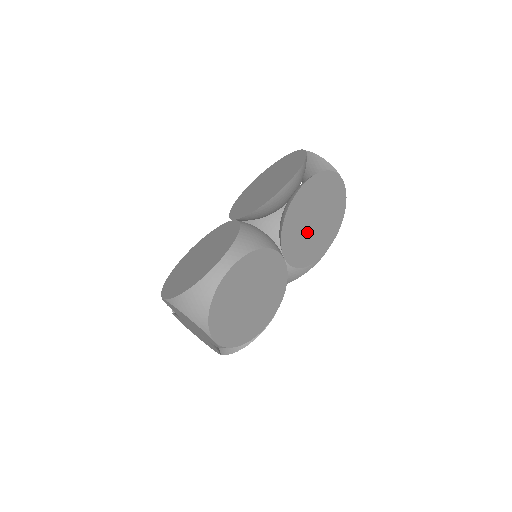
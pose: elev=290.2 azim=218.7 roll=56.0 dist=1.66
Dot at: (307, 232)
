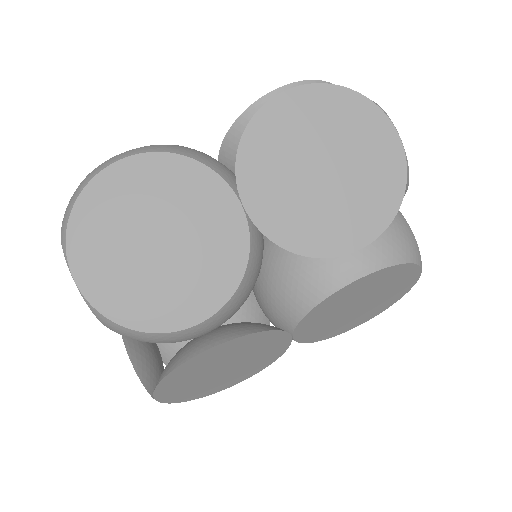
Dot at: (301, 183)
